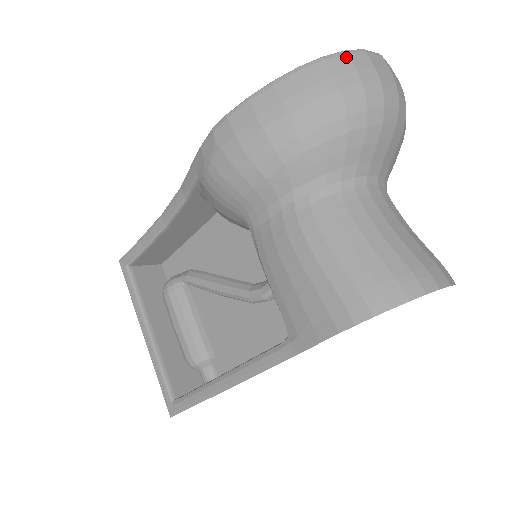
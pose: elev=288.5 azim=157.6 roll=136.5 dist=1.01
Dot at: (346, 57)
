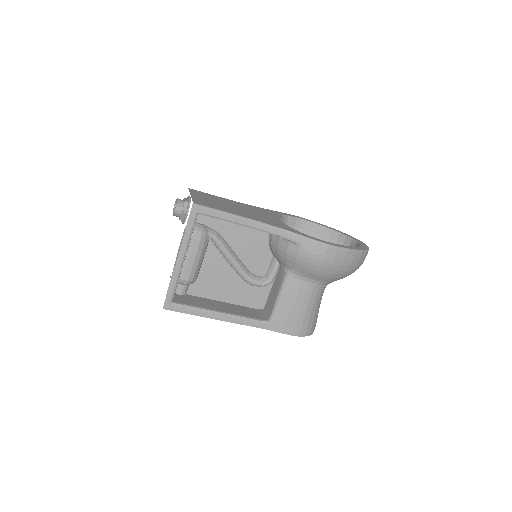
Dot at: occluded
